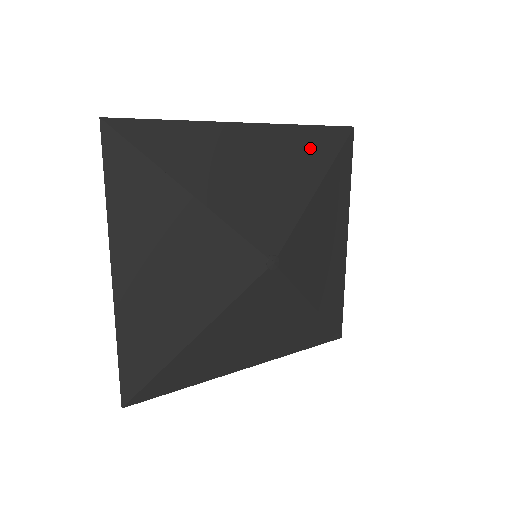
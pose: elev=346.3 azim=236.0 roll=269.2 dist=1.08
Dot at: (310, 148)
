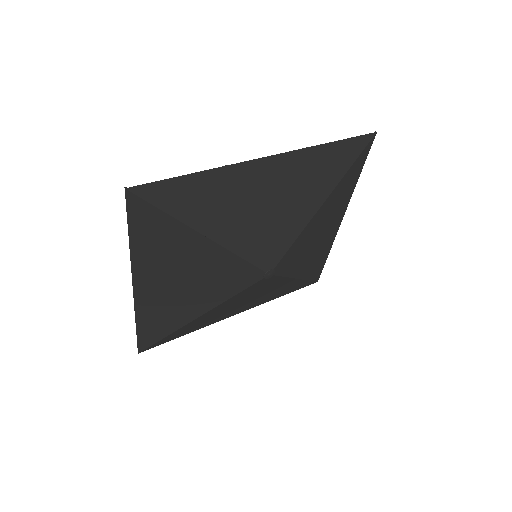
Dot at: (325, 166)
